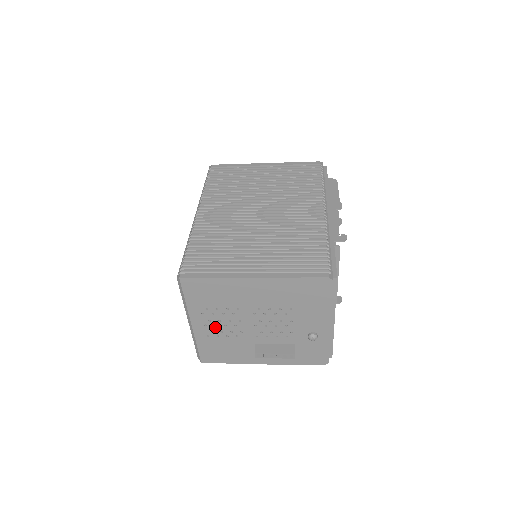
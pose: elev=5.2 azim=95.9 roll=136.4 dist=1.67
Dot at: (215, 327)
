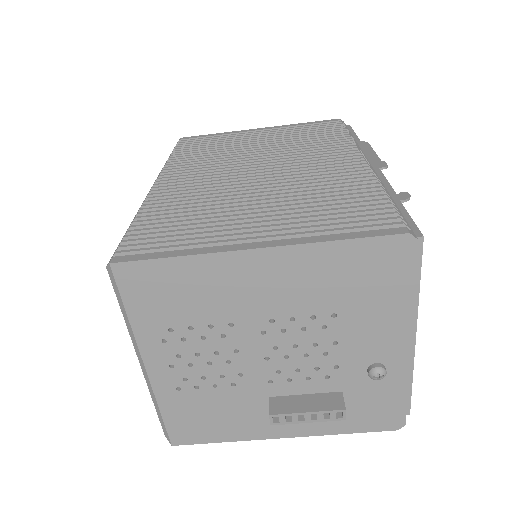
Dot at: (190, 369)
